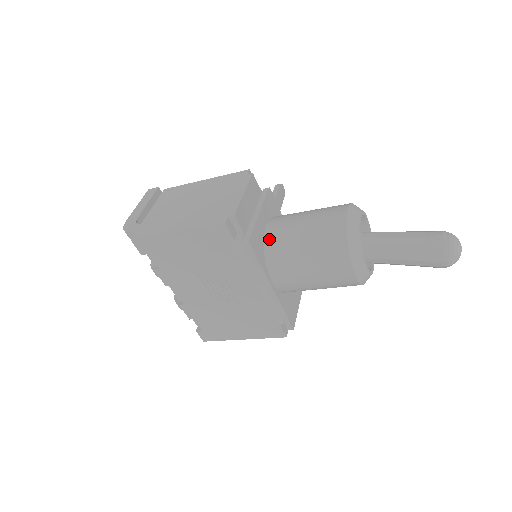
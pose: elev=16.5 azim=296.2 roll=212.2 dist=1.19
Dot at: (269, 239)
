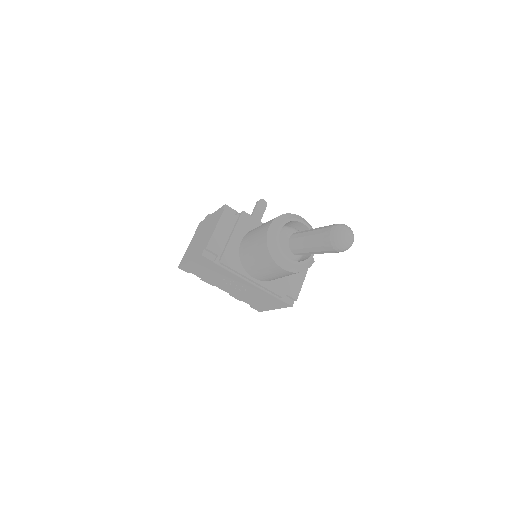
Dot at: (241, 252)
